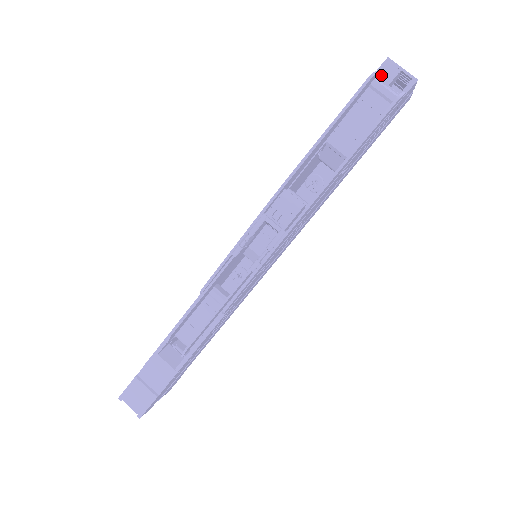
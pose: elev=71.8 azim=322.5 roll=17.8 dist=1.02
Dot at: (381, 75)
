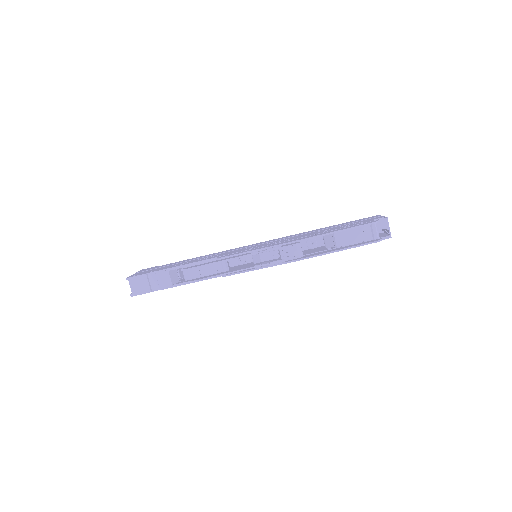
Dot at: (379, 223)
